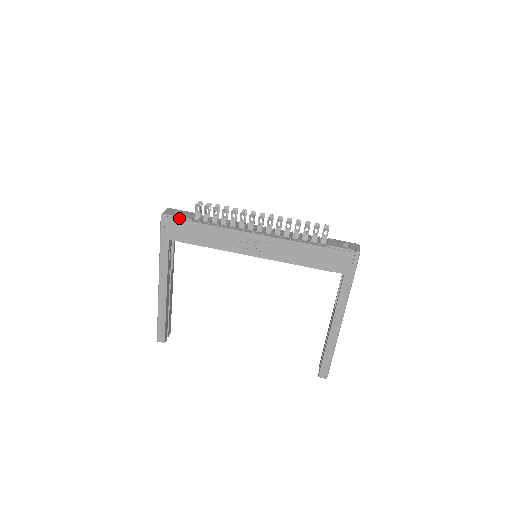
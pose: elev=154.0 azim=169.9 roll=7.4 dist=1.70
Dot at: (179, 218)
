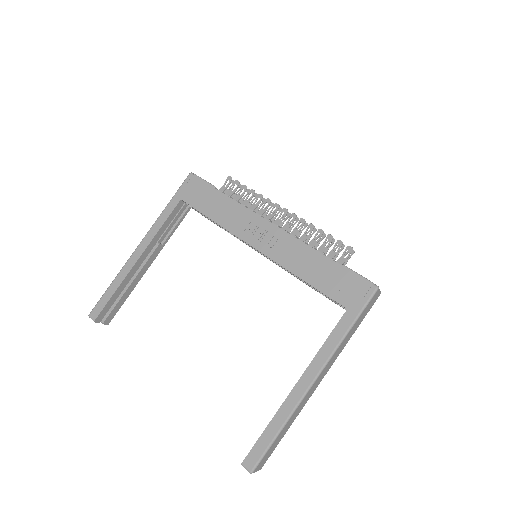
Dot at: (205, 181)
